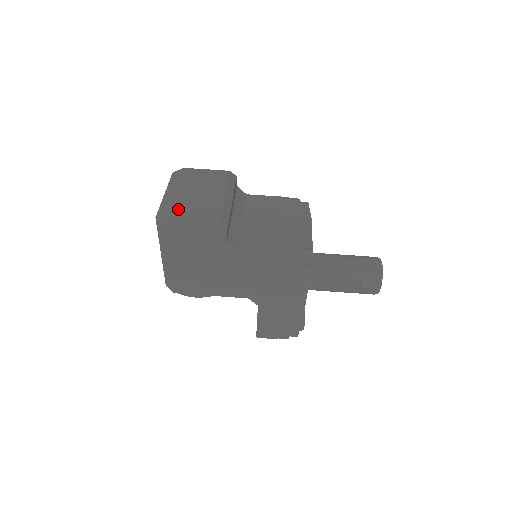
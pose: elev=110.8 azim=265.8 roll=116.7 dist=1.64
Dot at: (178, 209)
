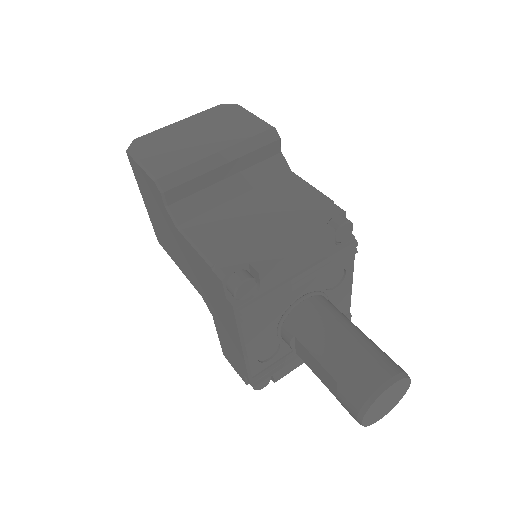
Dot at: (158, 142)
